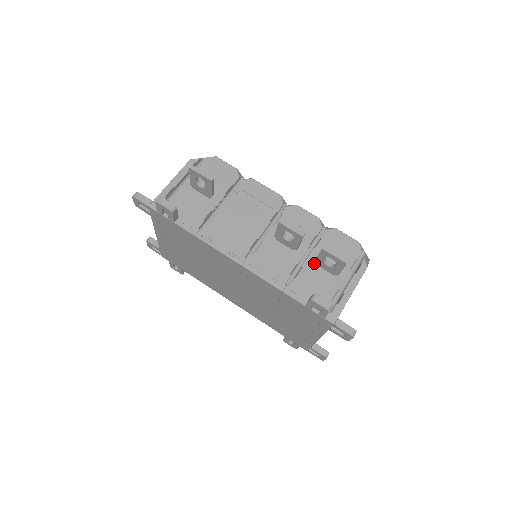
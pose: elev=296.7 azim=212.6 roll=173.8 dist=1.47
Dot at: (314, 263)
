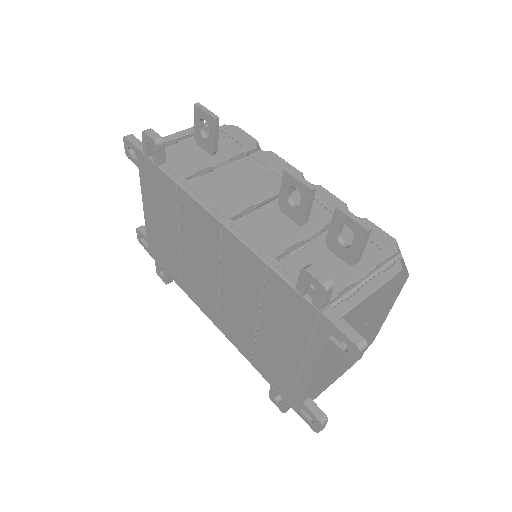
Dot at: (324, 245)
